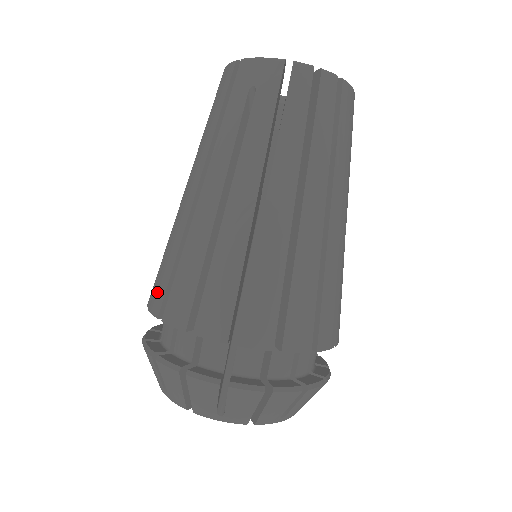
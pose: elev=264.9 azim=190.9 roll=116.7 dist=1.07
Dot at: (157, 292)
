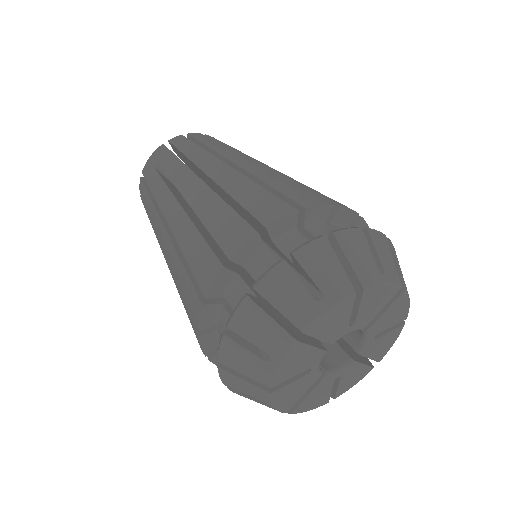
Dot at: (191, 304)
